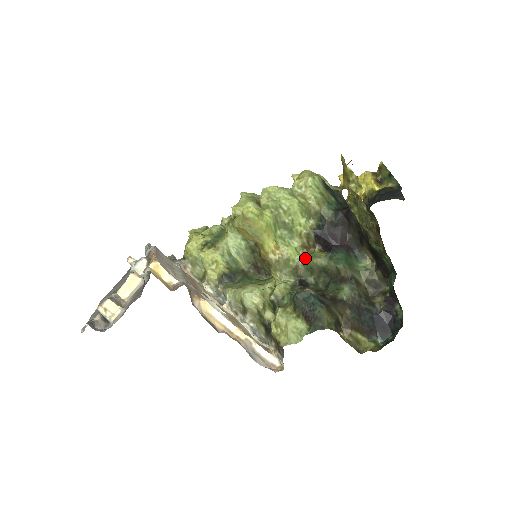
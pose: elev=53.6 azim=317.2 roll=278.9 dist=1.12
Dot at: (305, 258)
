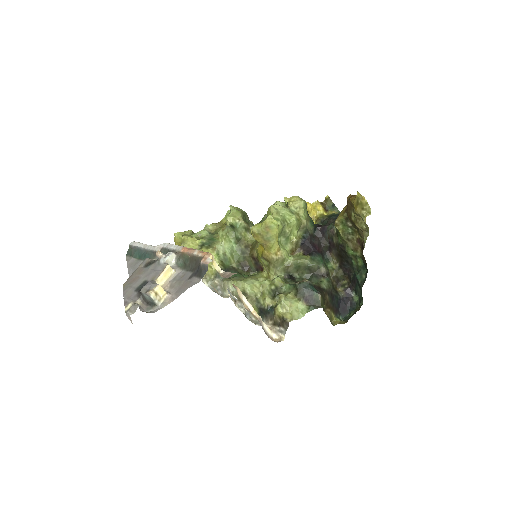
Dot at: (295, 259)
